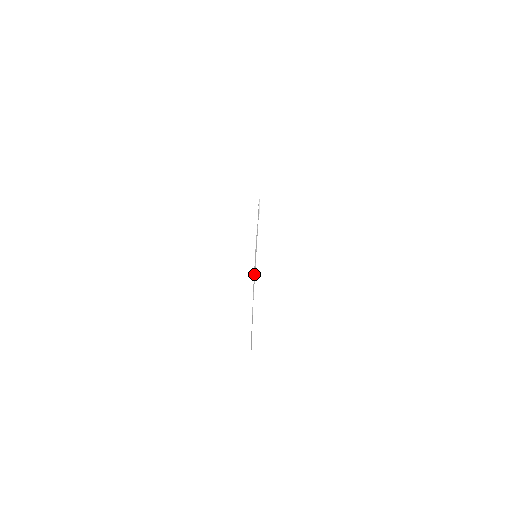
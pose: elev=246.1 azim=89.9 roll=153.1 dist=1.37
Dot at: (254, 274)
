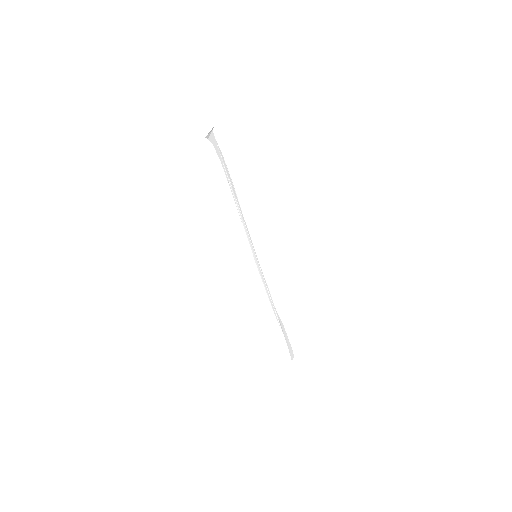
Dot at: (267, 292)
